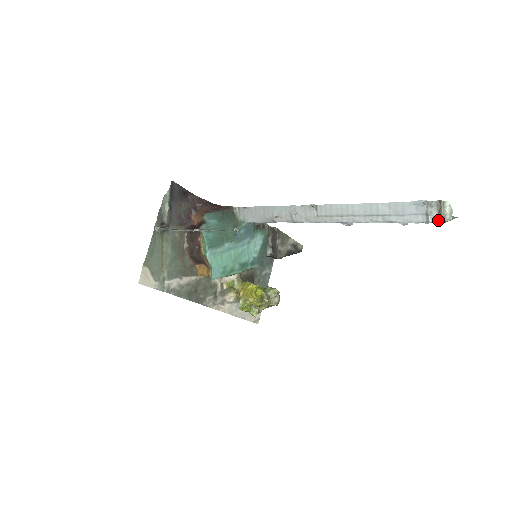
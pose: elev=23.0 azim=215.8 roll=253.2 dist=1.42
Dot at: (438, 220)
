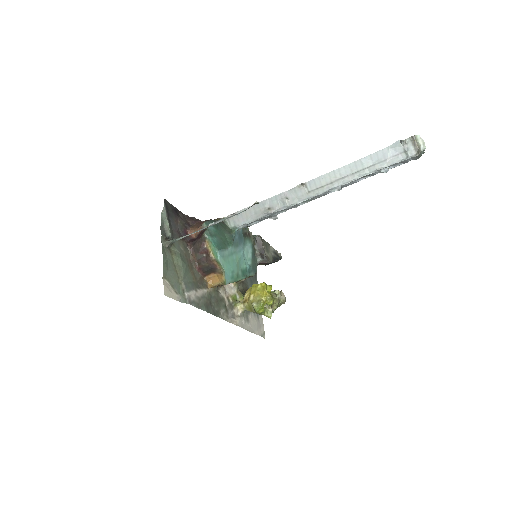
Dot at: (416, 152)
